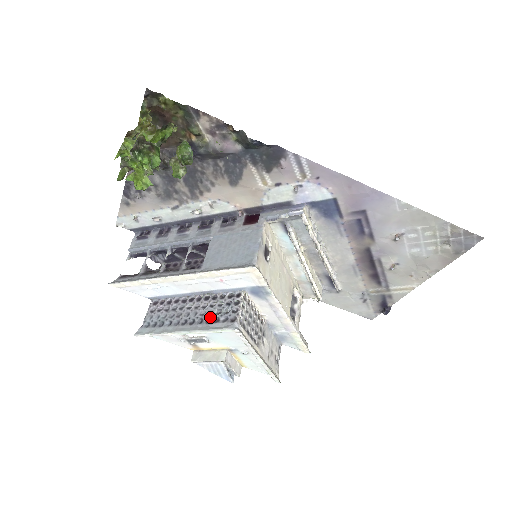
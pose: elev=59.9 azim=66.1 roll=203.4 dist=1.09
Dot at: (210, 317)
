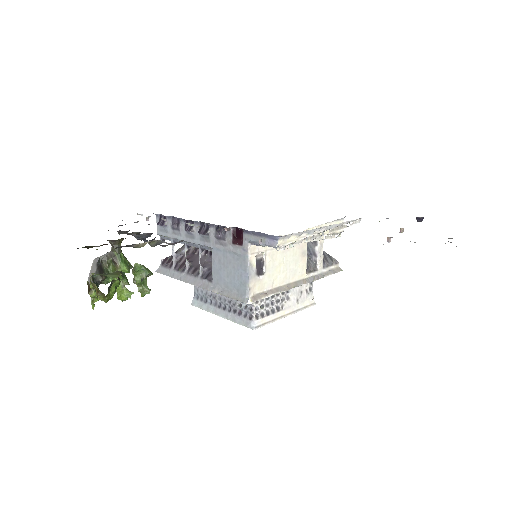
Dot at: (235, 308)
